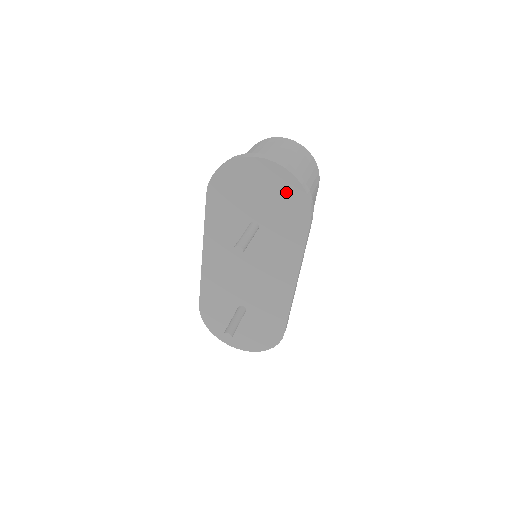
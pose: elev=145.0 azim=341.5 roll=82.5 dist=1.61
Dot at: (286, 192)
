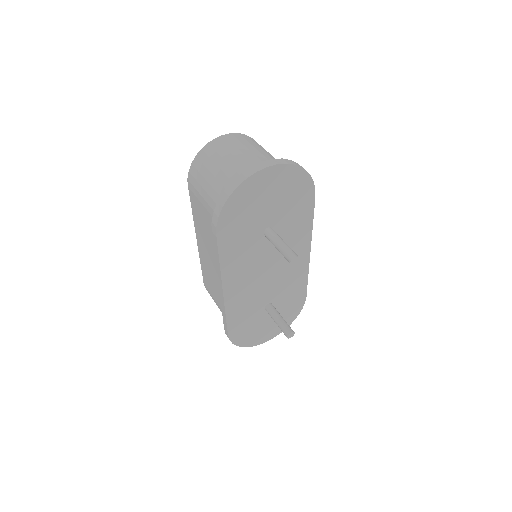
Dot at: (291, 184)
